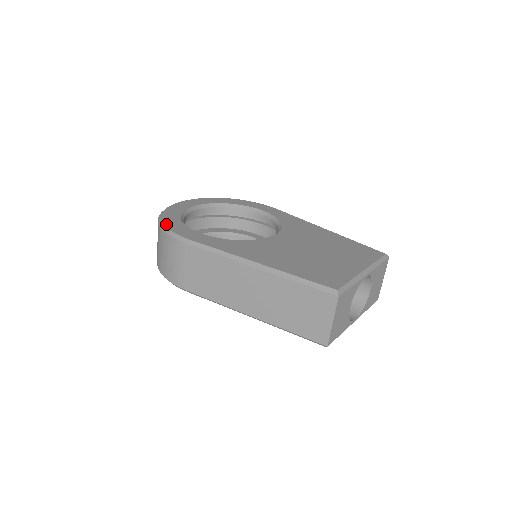
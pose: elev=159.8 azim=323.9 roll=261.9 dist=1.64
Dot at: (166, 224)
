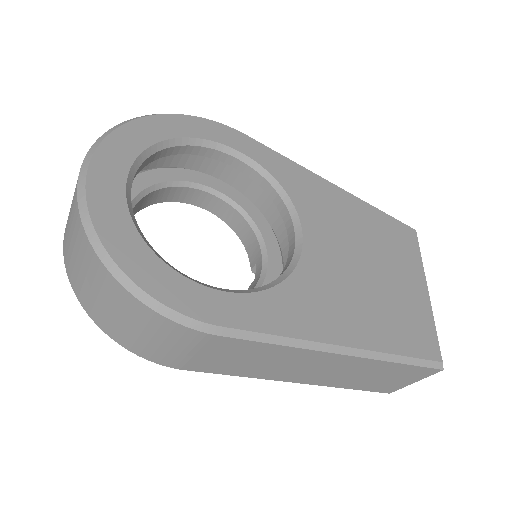
Dot at: (142, 285)
